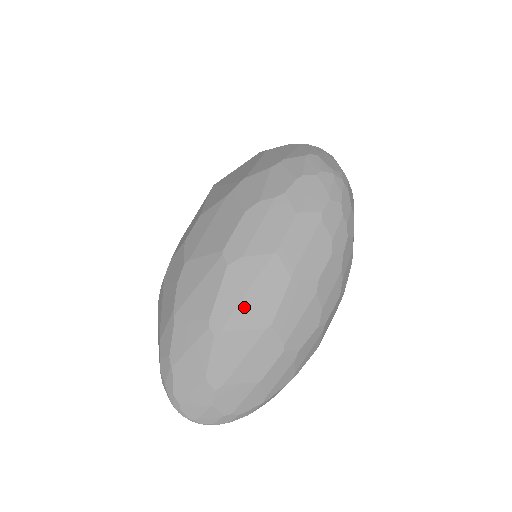
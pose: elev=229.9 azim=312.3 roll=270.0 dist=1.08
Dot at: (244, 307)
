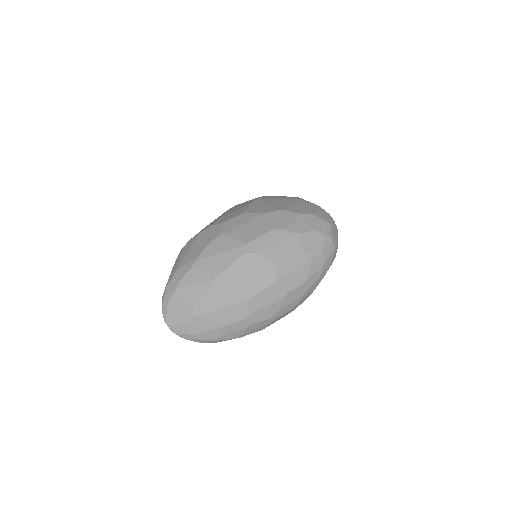
Dot at: (240, 281)
